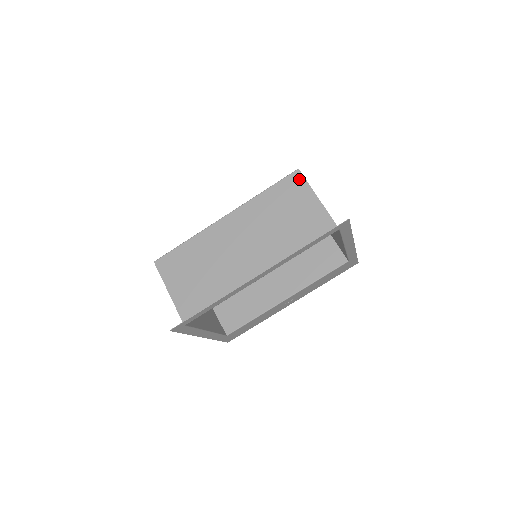
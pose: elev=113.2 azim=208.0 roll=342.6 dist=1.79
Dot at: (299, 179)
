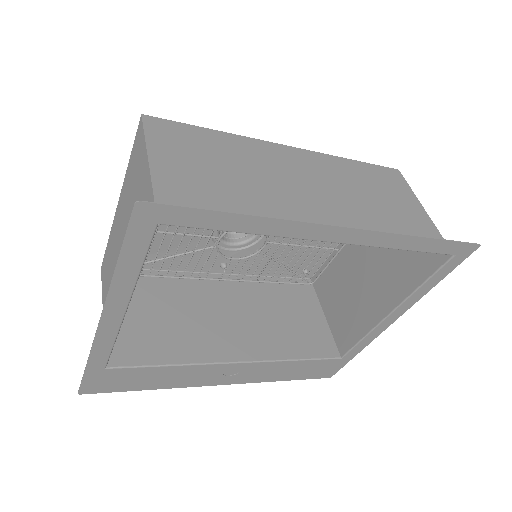
Dot at: (400, 178)
